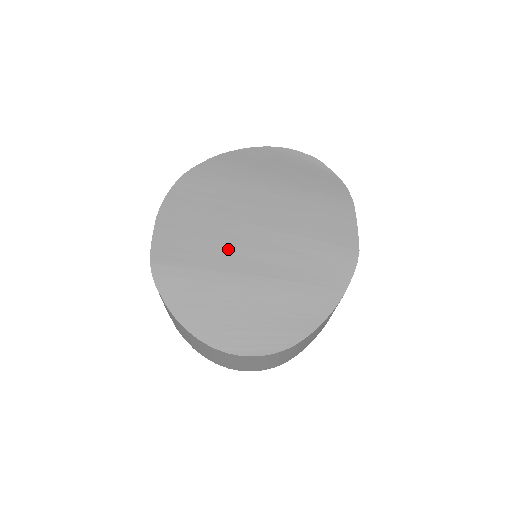
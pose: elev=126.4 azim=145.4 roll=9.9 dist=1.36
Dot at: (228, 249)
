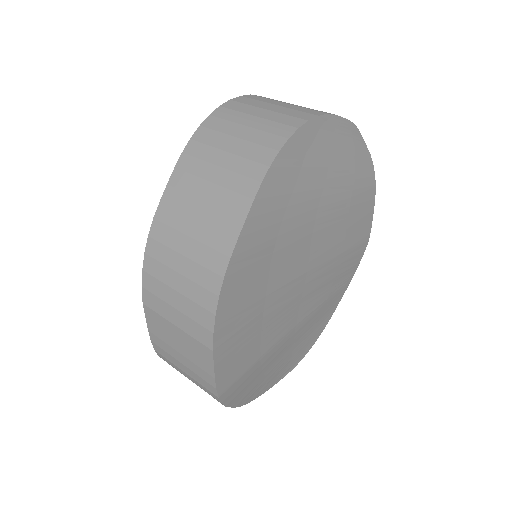
Dot at: (283, 317)
